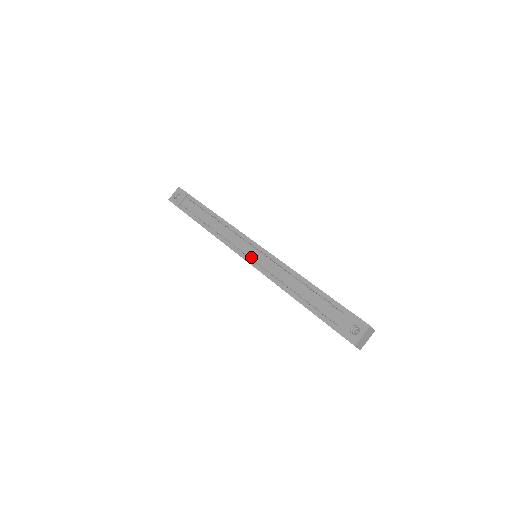
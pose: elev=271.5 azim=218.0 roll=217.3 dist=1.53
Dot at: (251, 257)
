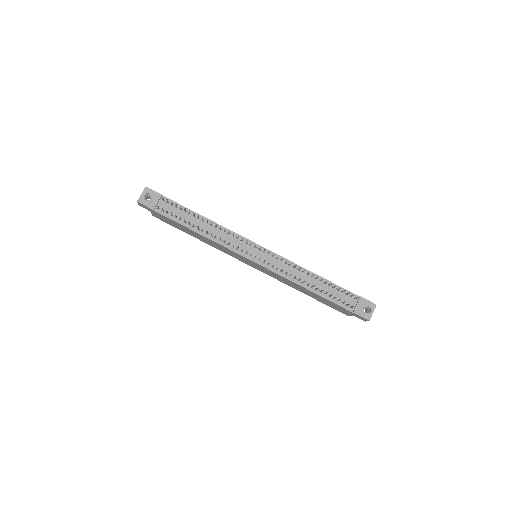
Dot at: (261, 260)
